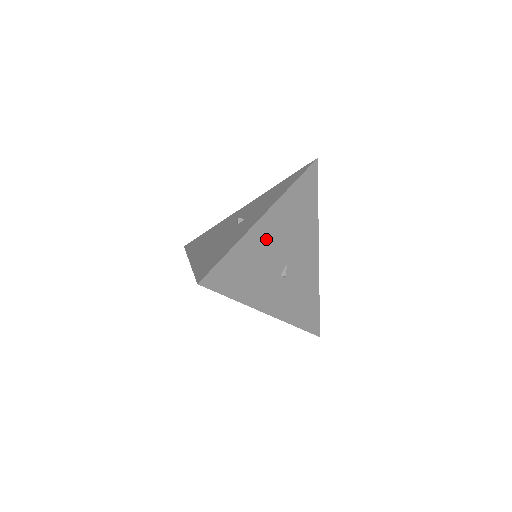
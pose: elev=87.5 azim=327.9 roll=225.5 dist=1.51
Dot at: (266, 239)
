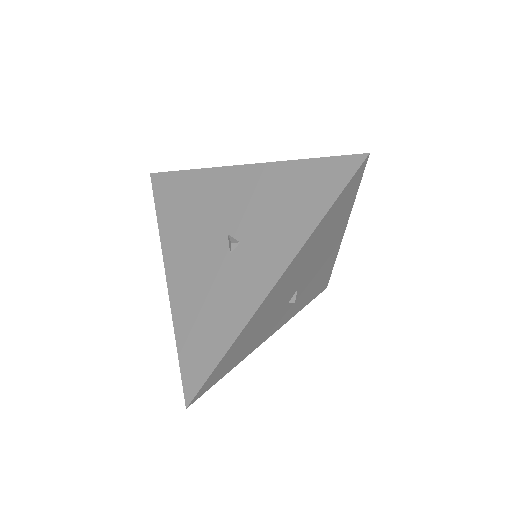
Dot at: (272, 302)
